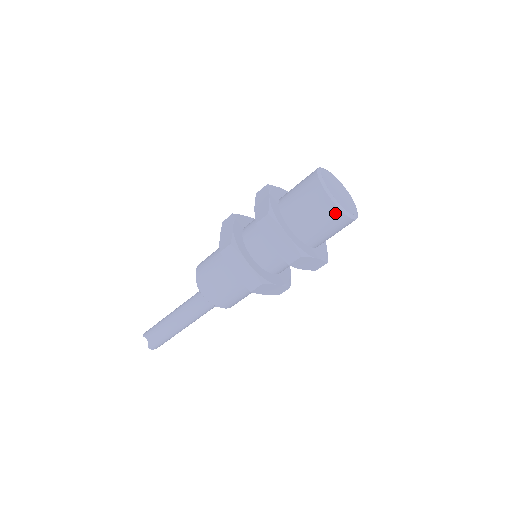
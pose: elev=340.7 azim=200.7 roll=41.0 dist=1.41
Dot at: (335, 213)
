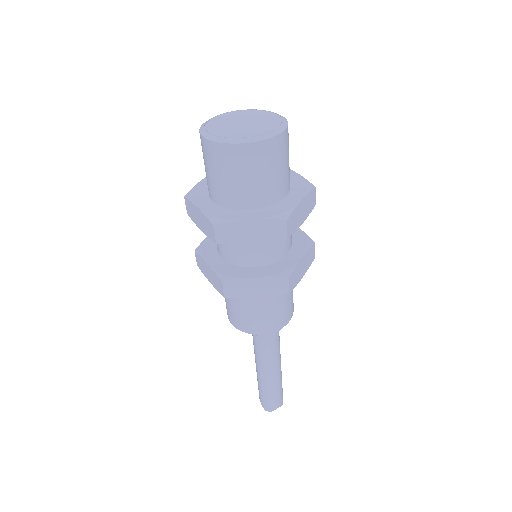
Dot at: (216, 150)
